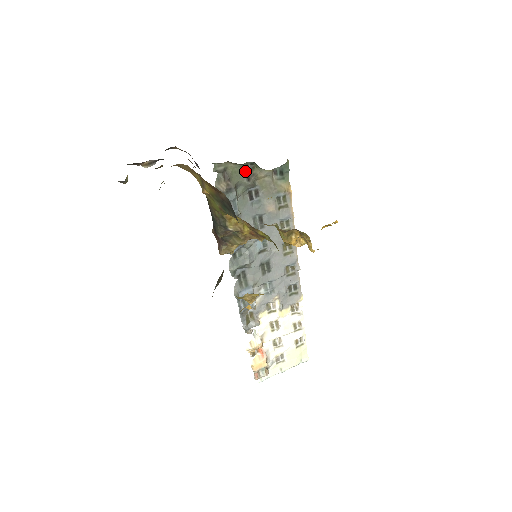
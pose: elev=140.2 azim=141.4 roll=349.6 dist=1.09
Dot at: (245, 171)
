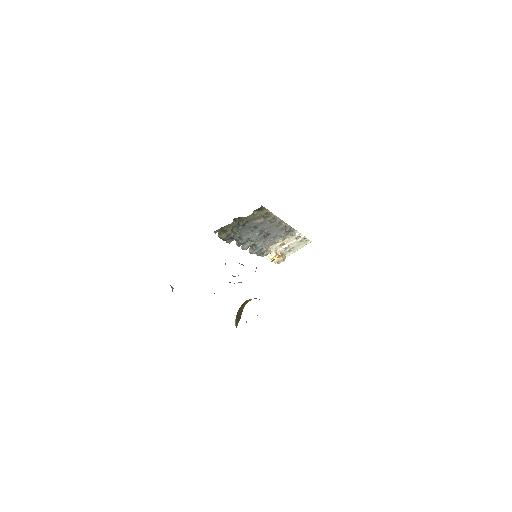
Dot at: (235, 222)
